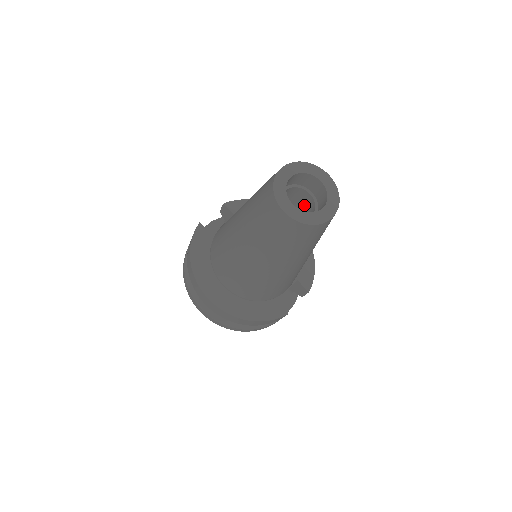
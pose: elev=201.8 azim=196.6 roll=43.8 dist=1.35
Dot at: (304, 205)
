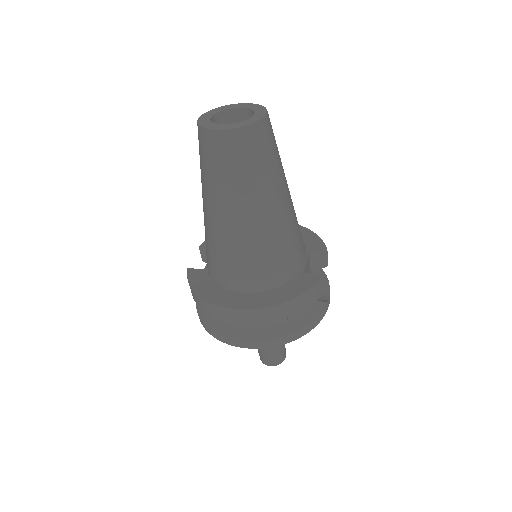
Dot at: occluded
